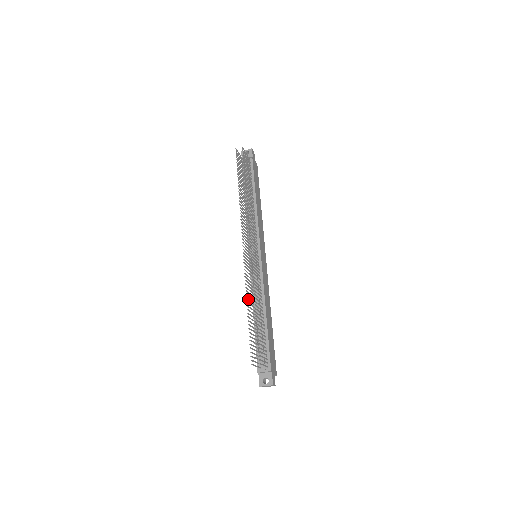
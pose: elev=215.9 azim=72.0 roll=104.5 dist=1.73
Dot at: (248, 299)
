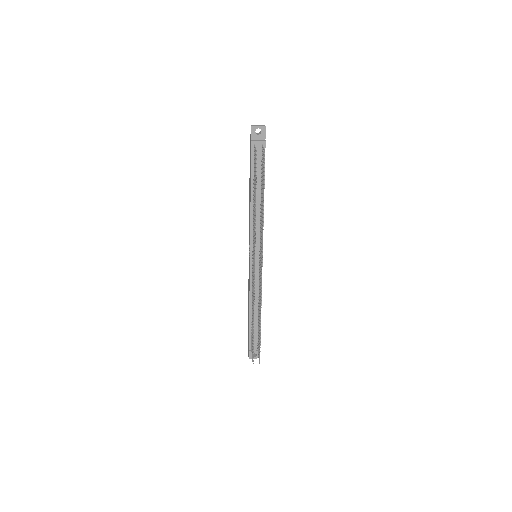
Dot at: occluded
